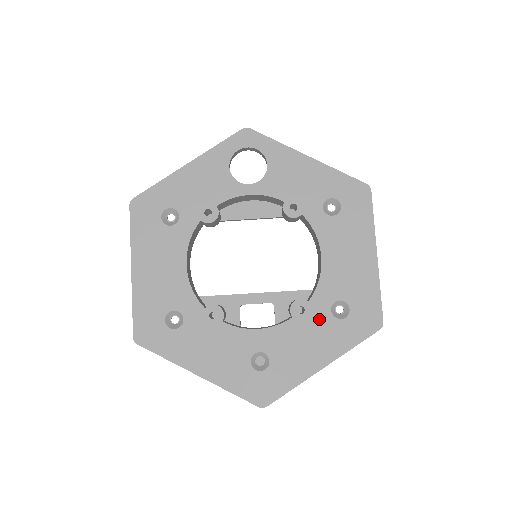
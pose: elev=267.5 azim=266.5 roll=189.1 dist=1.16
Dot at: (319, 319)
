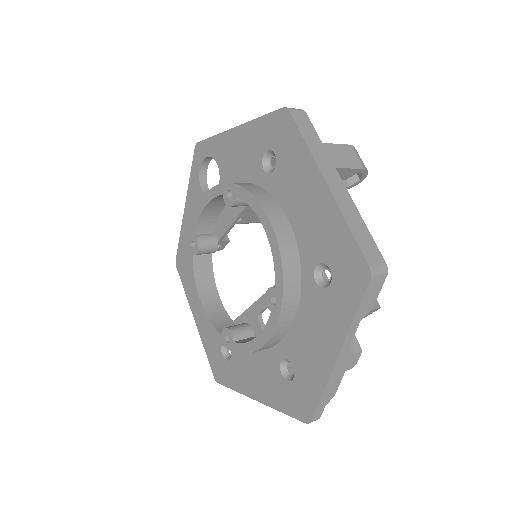
Dot at: (310, 298)
